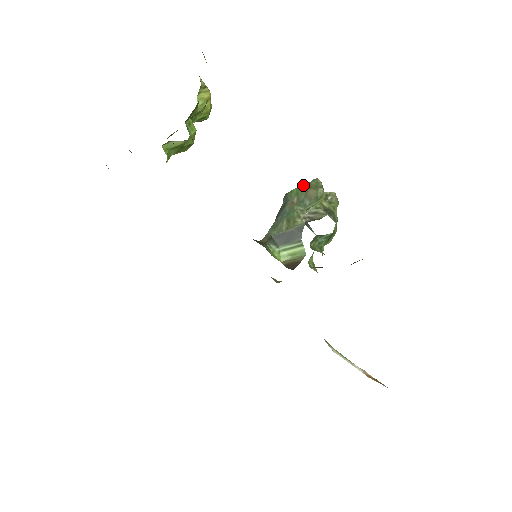
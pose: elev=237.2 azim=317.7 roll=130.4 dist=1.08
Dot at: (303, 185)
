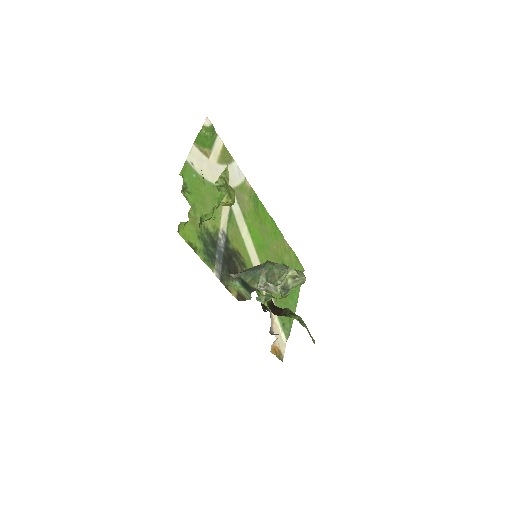
Dot at: (281, 265)
